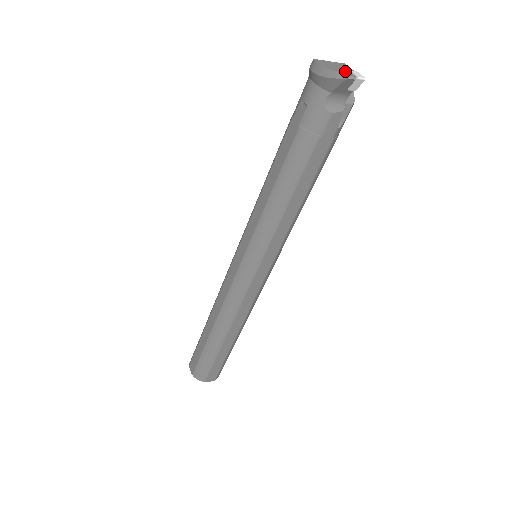
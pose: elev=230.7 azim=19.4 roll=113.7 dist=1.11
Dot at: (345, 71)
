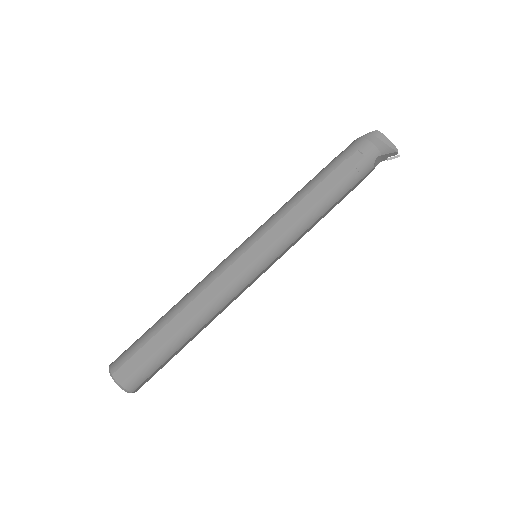
Dot at: occluded
